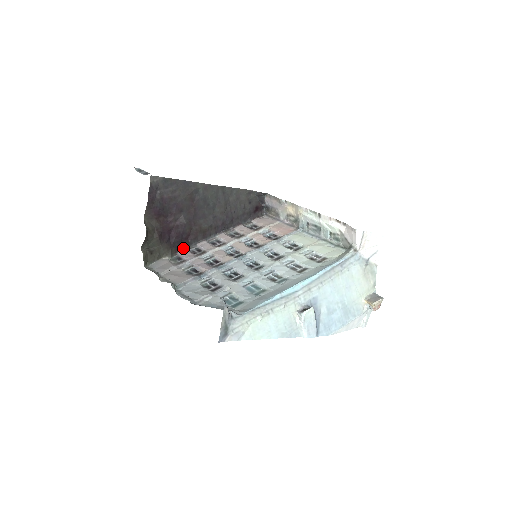
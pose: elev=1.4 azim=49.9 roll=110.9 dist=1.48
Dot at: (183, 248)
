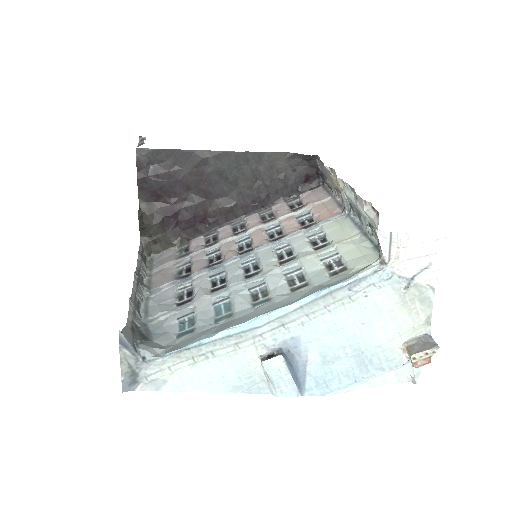
Dot at: (199, 235)
